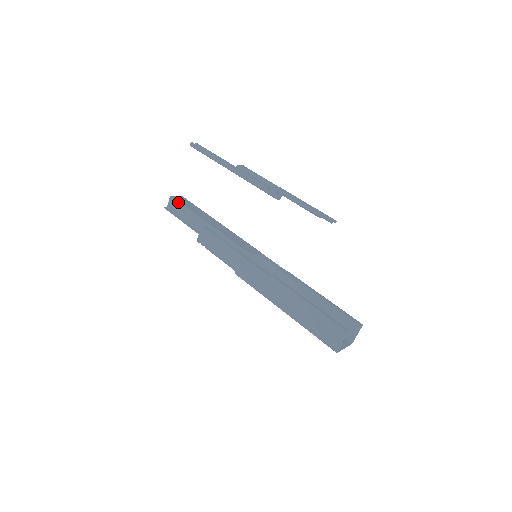
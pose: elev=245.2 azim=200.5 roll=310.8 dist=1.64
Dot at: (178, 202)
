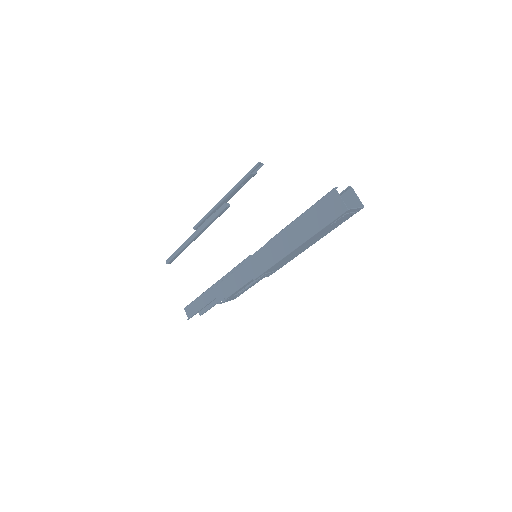
Dot at: (190, 304)
